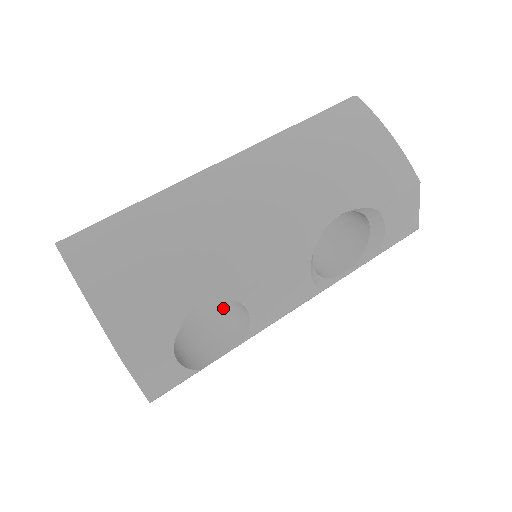
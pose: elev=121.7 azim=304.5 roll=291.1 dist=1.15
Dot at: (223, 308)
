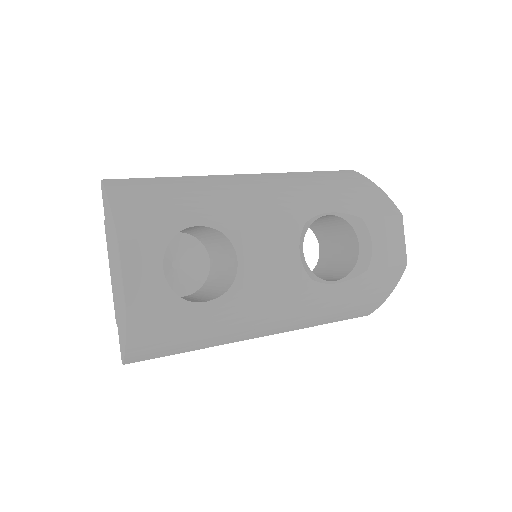
Dot at: (217, 283)
